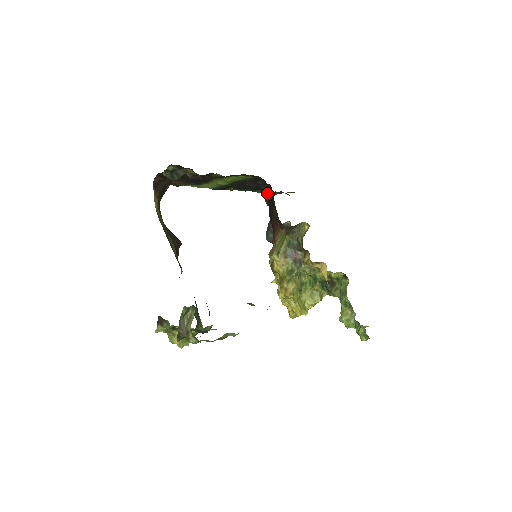
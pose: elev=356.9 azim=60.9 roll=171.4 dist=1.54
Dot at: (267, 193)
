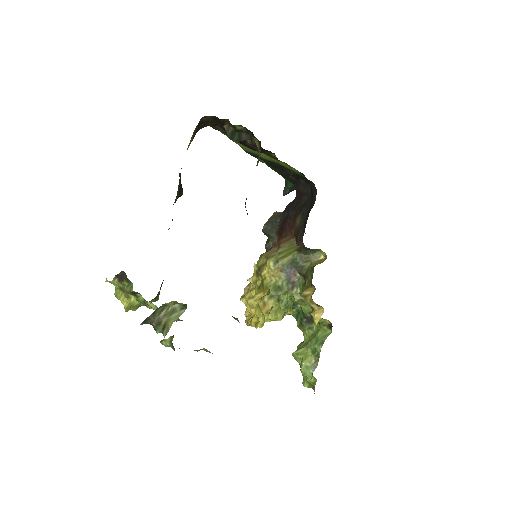
Dot at: (300, 193)
